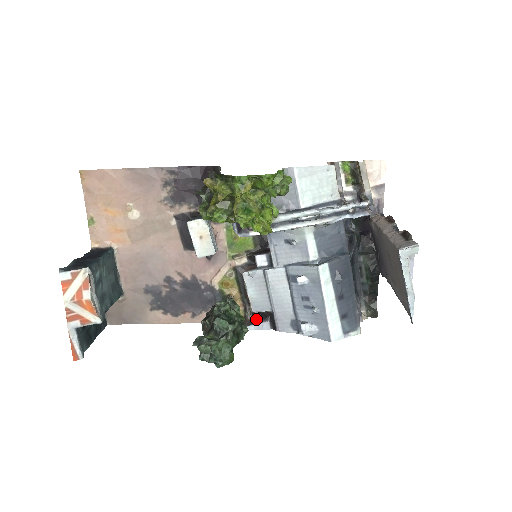
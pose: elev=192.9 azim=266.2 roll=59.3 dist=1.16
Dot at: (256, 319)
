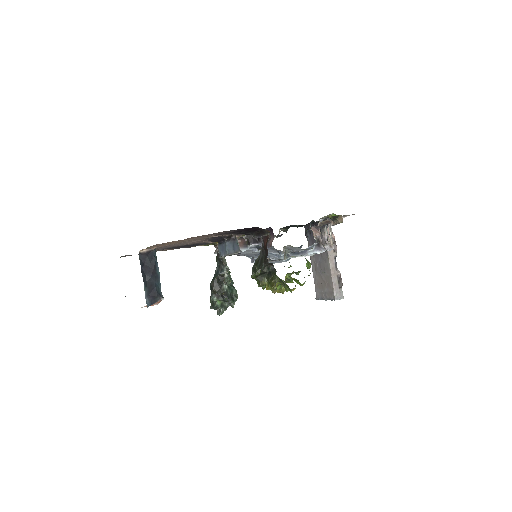
Dot at: occluded
